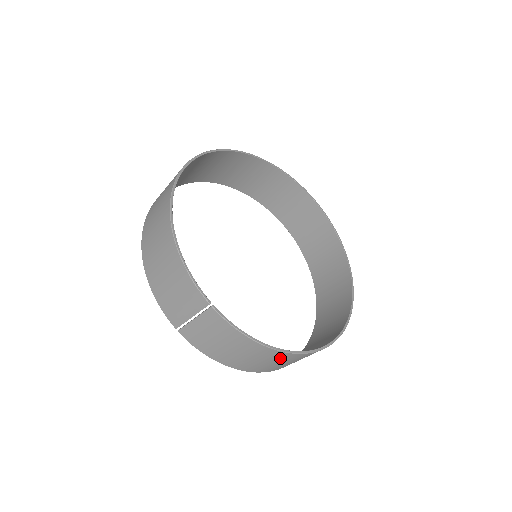
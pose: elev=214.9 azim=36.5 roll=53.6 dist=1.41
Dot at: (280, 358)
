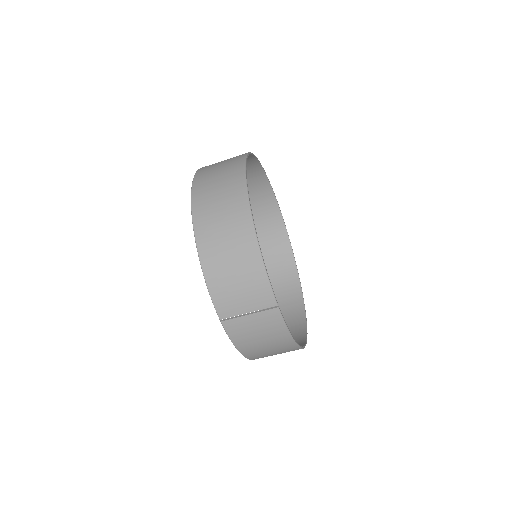
Dot at: (288, 351)
